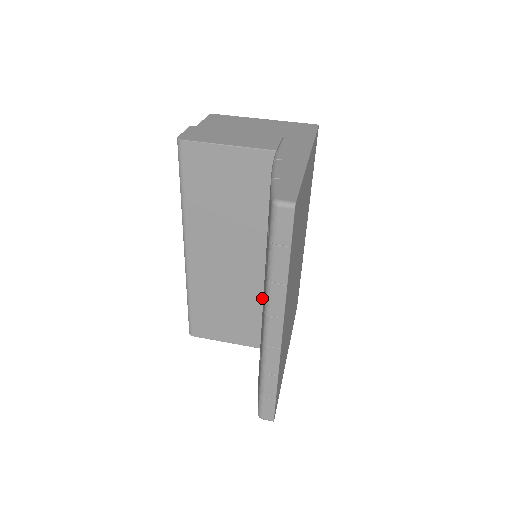
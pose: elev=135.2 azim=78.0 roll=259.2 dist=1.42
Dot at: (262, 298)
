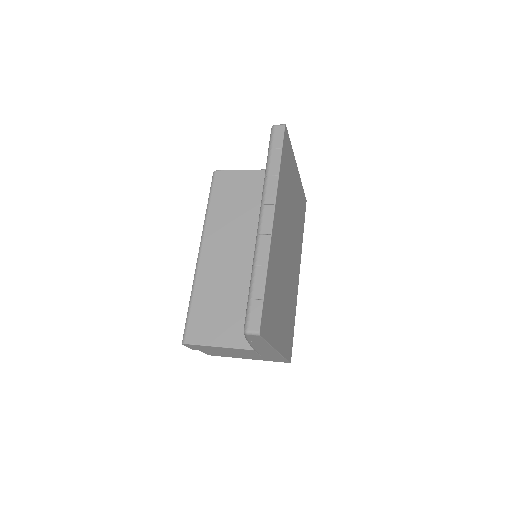
Dot at: occluded
